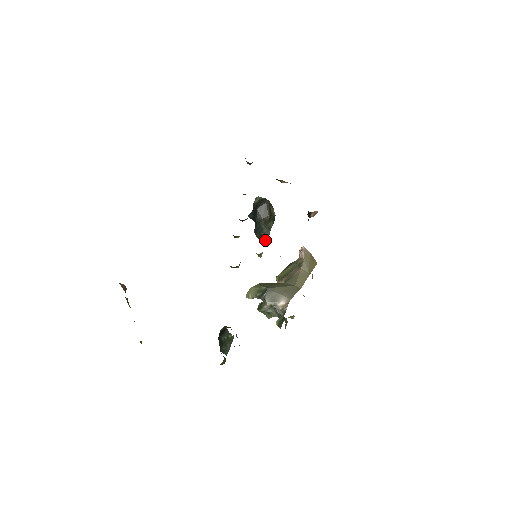
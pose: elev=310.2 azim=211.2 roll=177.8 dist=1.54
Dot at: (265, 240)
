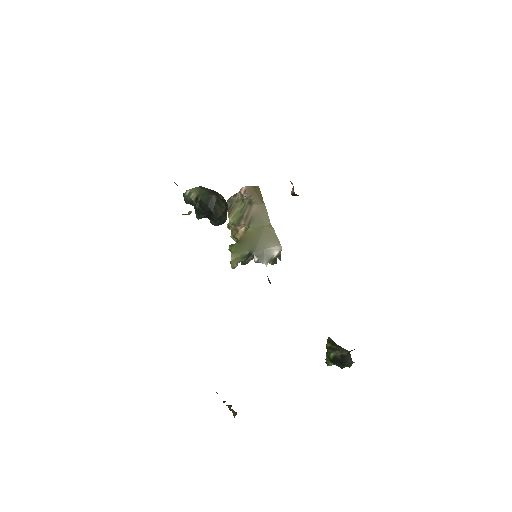
Dot at: occluded
